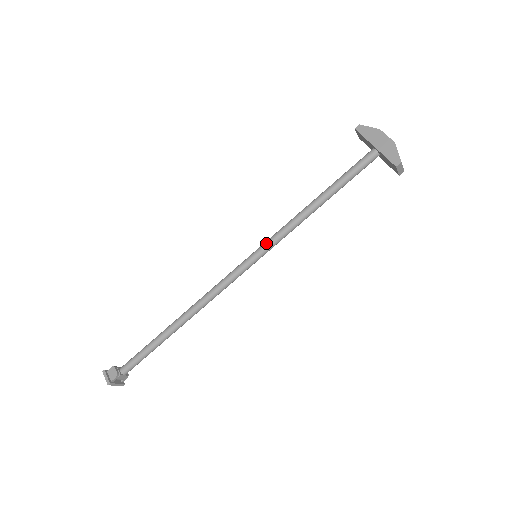
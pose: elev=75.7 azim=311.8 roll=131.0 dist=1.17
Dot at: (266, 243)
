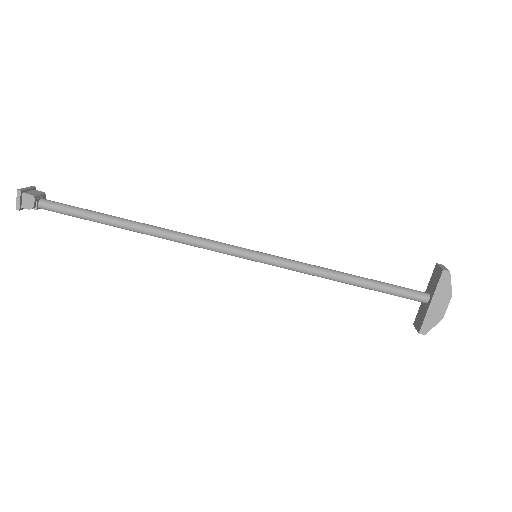
Dot at: (275, 261)
